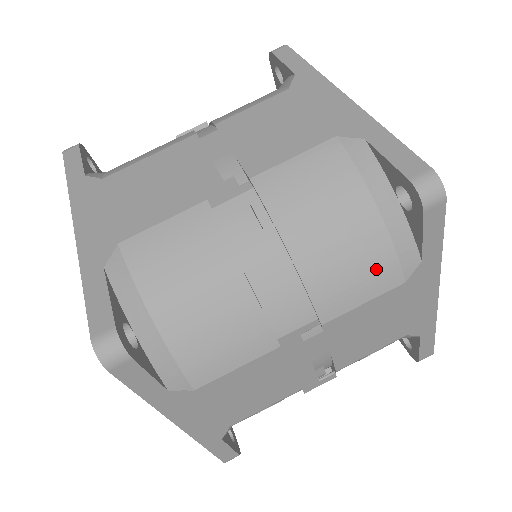
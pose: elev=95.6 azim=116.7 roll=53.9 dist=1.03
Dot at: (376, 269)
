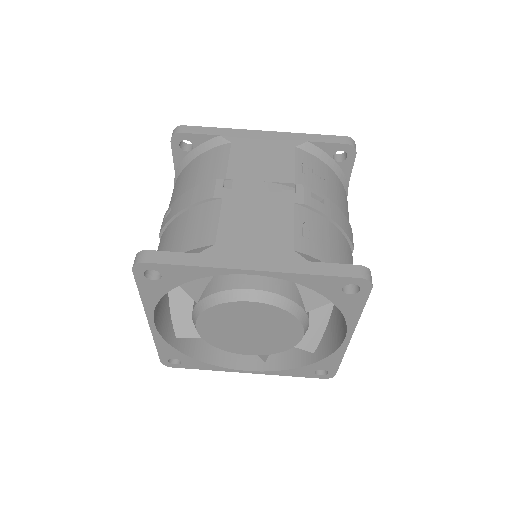
Dot at: (214, 156)
